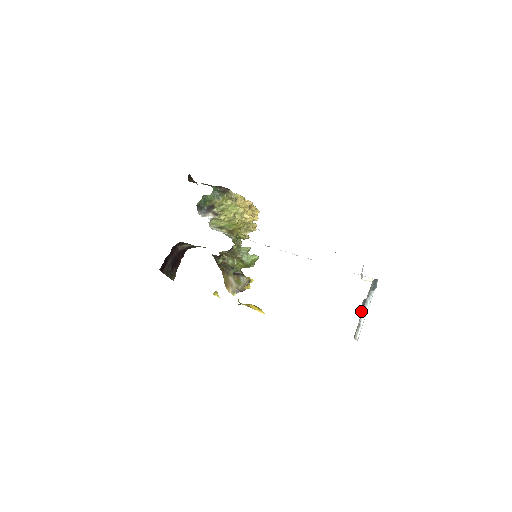
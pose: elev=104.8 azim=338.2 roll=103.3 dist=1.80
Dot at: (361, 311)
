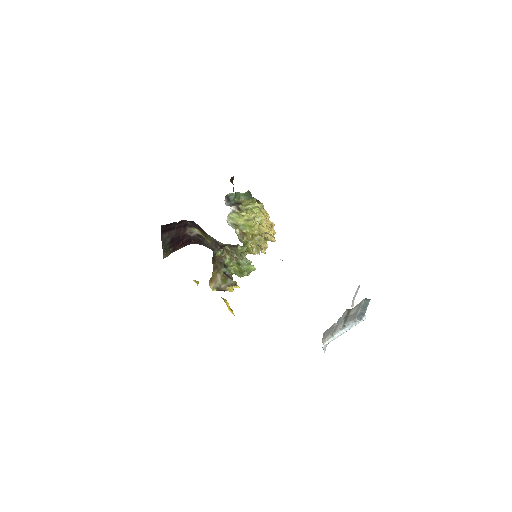
Dot at: (339, 327)
